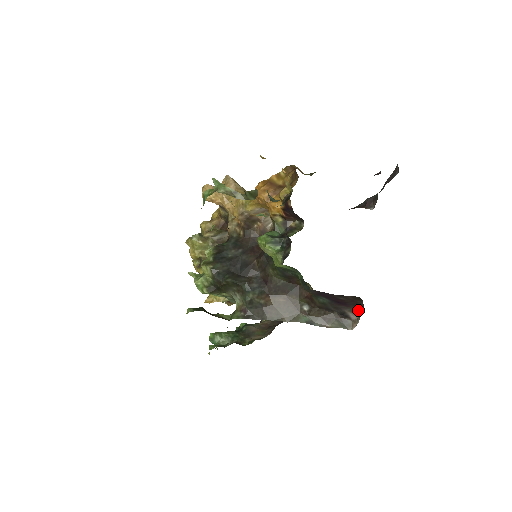
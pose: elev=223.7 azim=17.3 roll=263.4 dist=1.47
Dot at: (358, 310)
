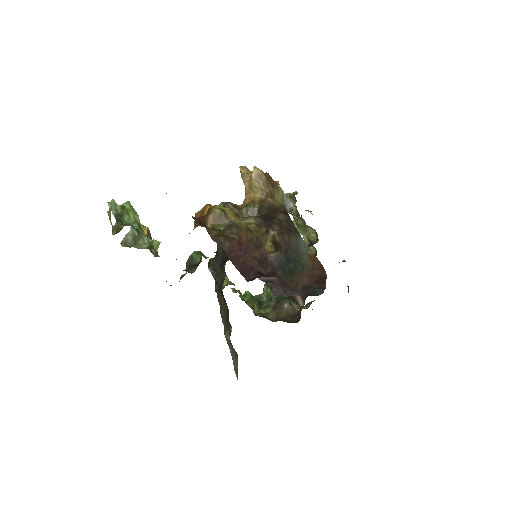
Dot at: occluded
